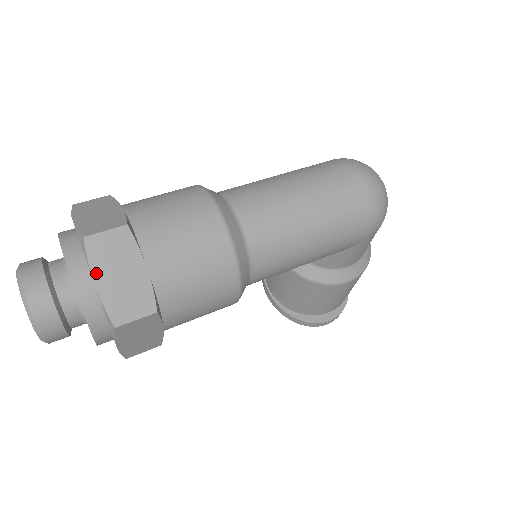
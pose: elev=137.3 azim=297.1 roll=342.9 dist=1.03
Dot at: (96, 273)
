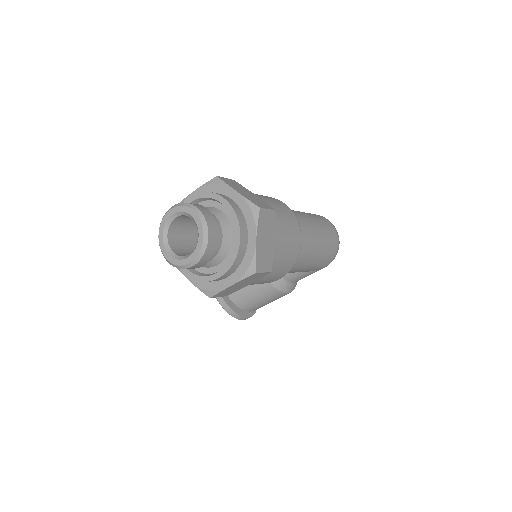
Dot at: (258, 234)
